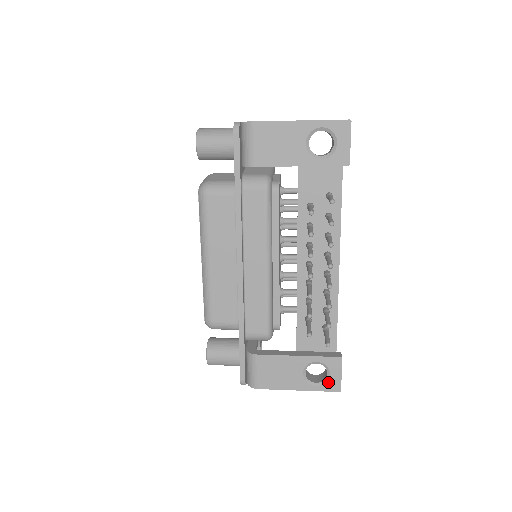
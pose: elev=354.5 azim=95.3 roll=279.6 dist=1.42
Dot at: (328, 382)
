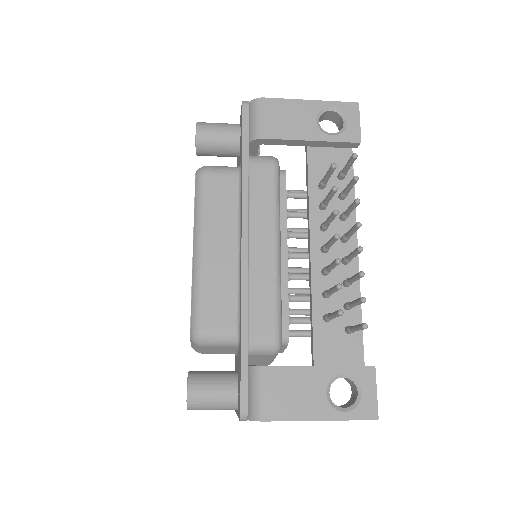
Dot at: (360, 405)
